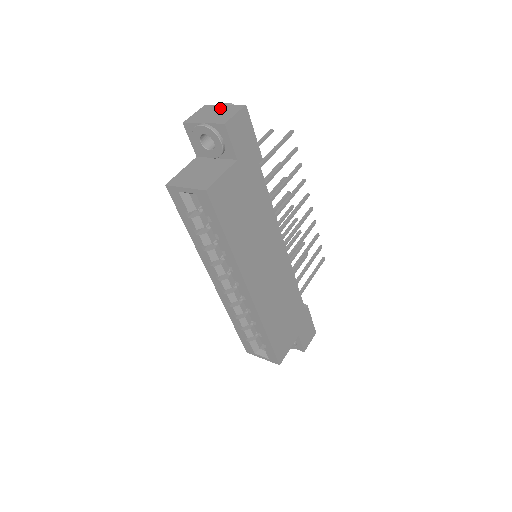
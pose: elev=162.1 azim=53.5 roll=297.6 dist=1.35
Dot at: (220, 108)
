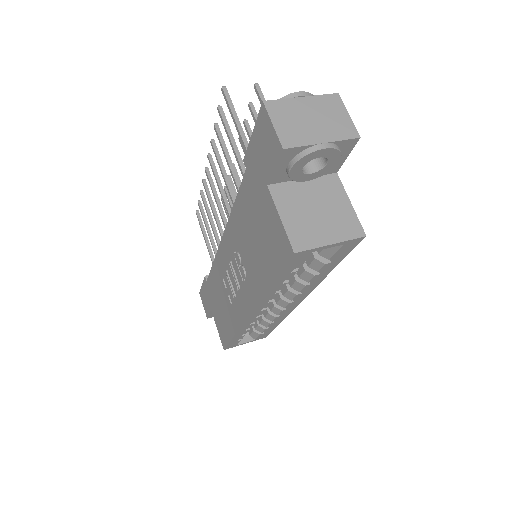
Dot at: (306, 105)
